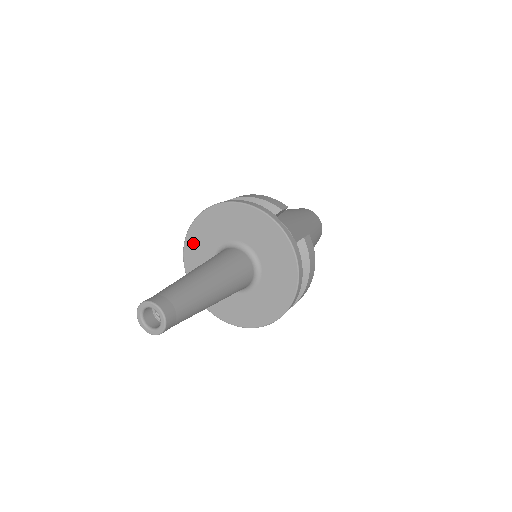
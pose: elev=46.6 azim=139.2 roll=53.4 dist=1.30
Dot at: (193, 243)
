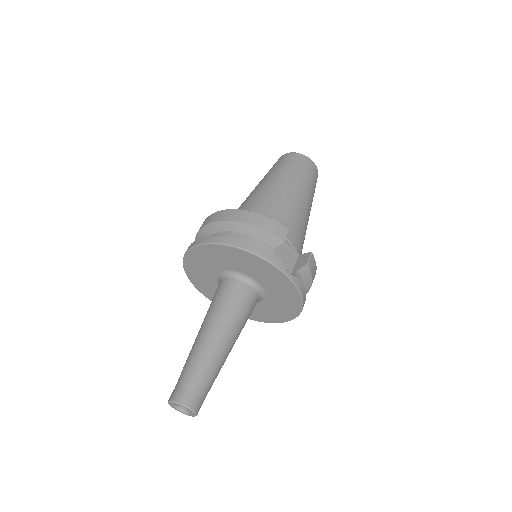
Dot at: (193, 262)
